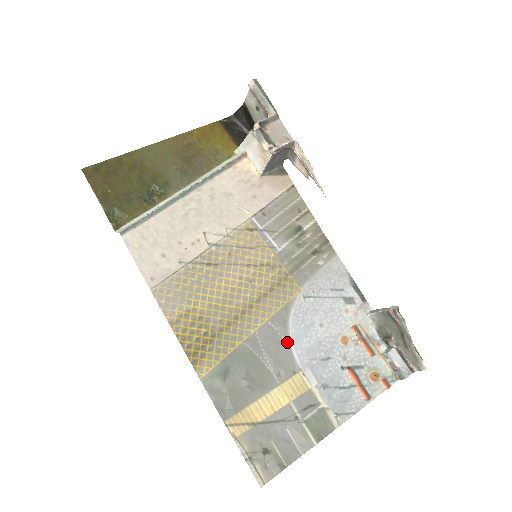
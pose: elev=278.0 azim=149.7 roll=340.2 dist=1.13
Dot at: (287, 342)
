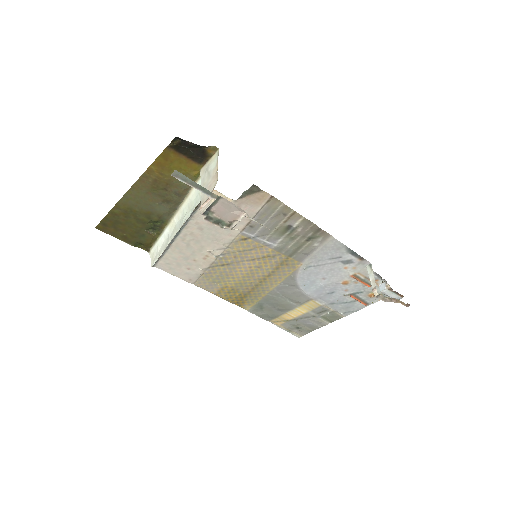
Dot at: (299, 290)
